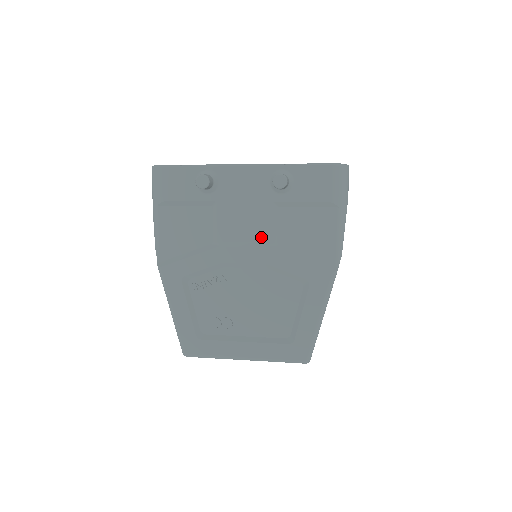
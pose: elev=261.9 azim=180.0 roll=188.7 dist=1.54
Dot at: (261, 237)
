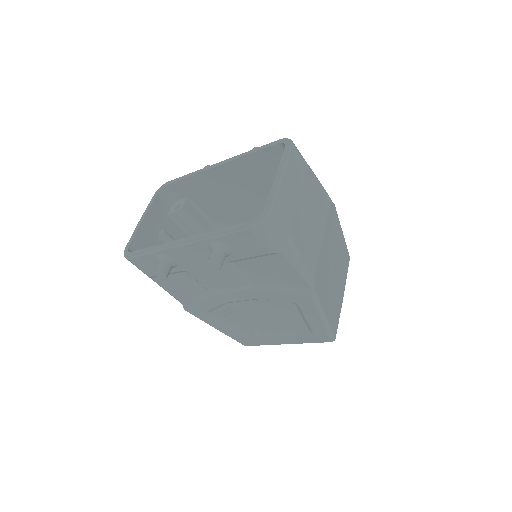
Dot at: (237, 284)
